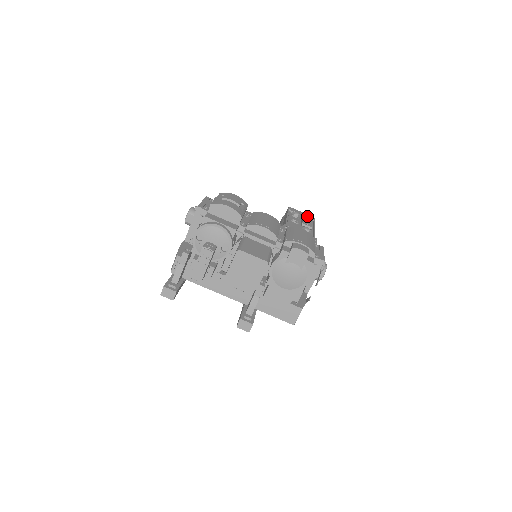
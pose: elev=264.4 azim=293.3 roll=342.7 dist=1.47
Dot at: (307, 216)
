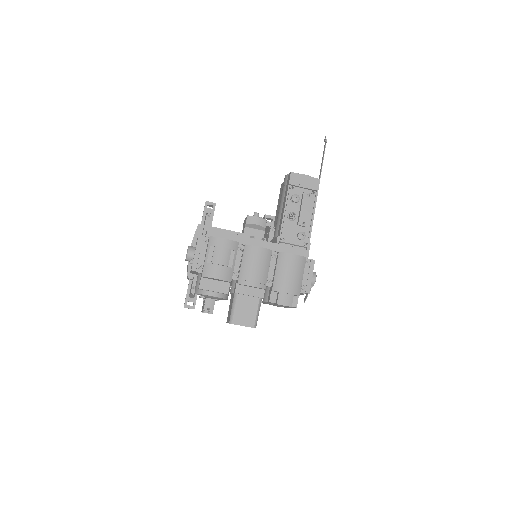
Dot at: (307, 197)
